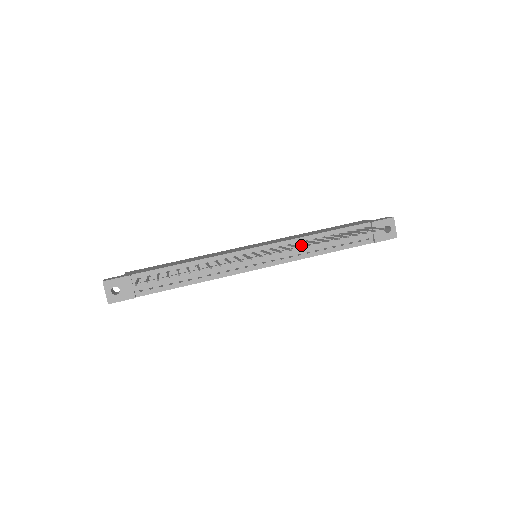
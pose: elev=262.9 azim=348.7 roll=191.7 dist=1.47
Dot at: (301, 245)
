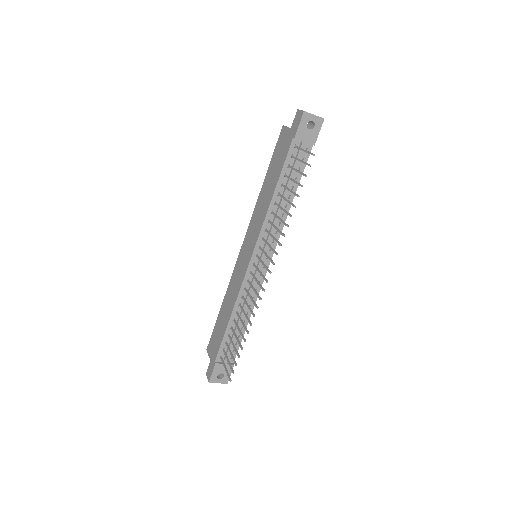
Dot at: (272, 219)
